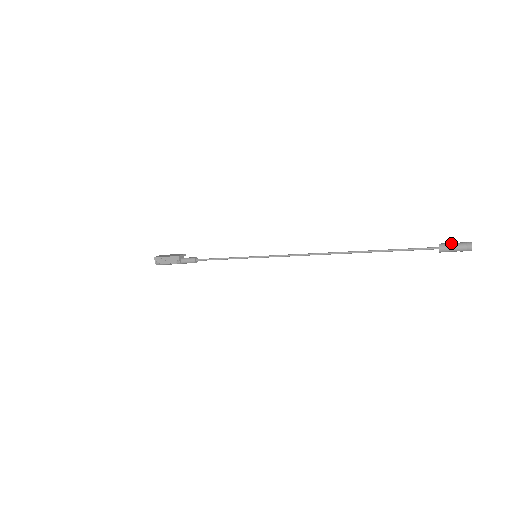
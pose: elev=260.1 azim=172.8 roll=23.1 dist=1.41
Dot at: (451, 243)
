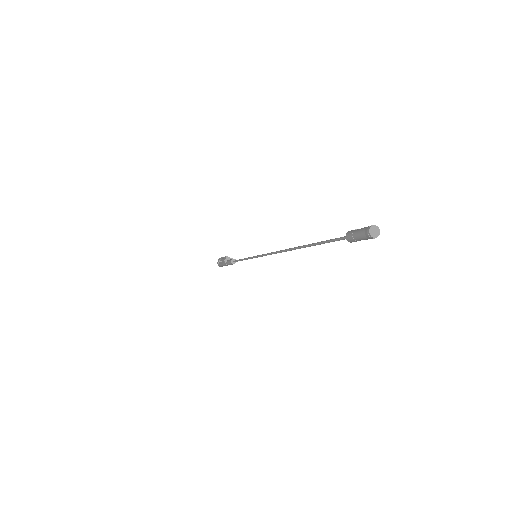
Dot at: occluded
